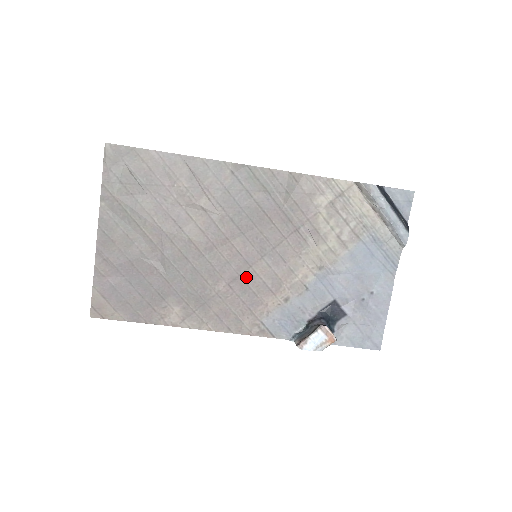
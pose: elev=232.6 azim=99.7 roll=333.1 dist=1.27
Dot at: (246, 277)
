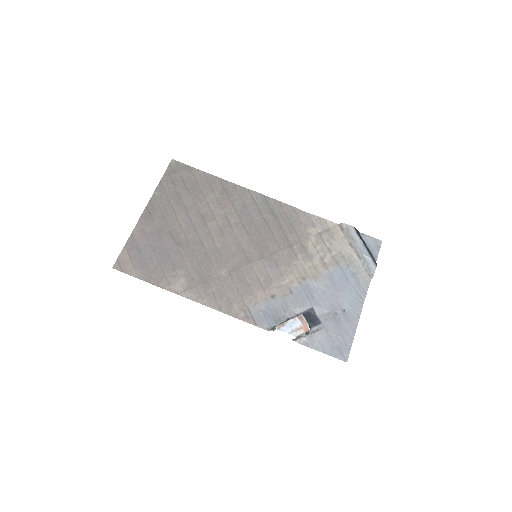
Dot at: (244, 270)
